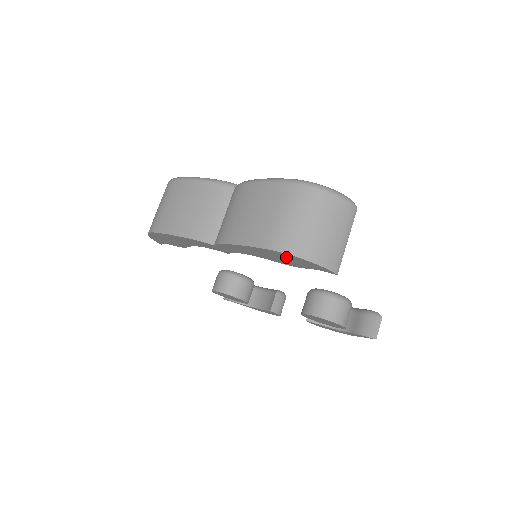
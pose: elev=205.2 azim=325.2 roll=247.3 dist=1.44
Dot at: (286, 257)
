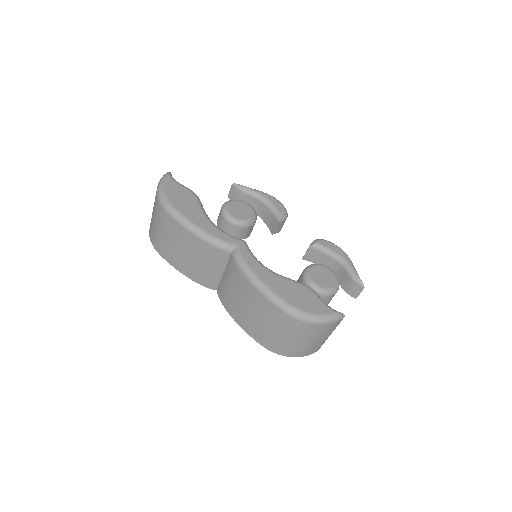
Dot at: occluded
